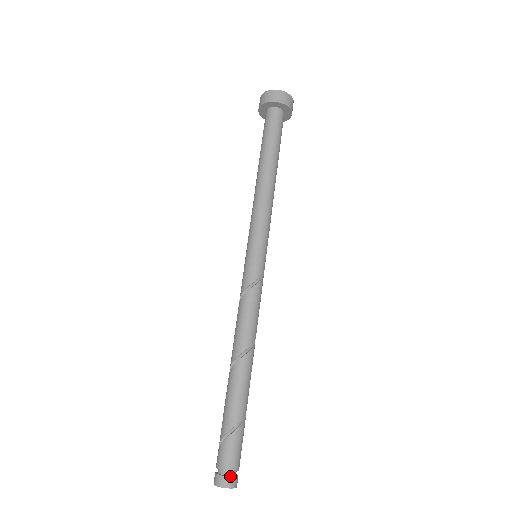
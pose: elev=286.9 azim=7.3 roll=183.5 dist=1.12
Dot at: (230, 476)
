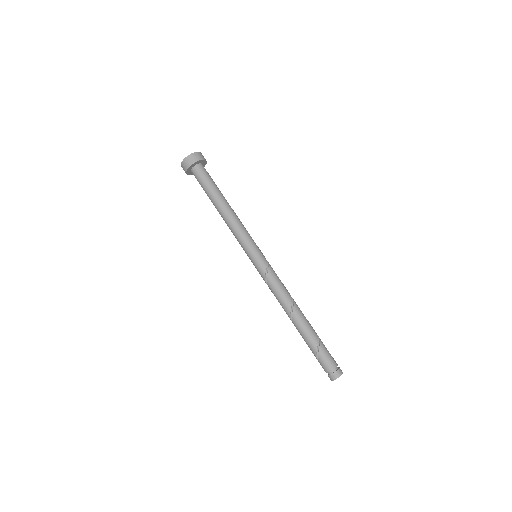
Dot at: (334, 372)
